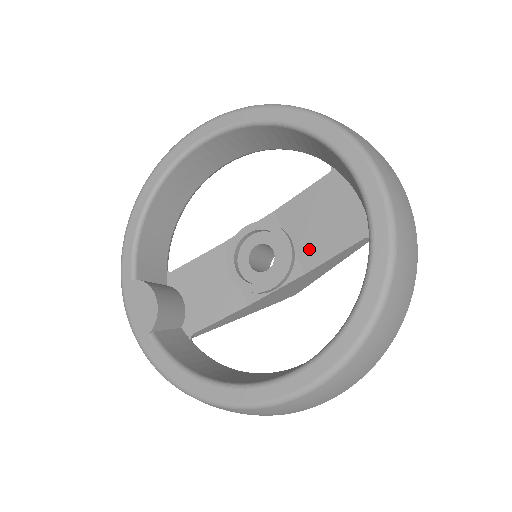
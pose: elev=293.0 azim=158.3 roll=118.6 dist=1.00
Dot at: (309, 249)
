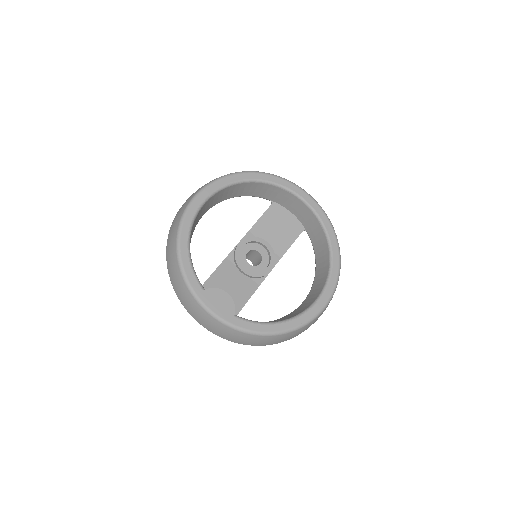
Dot at: (278, 245)
